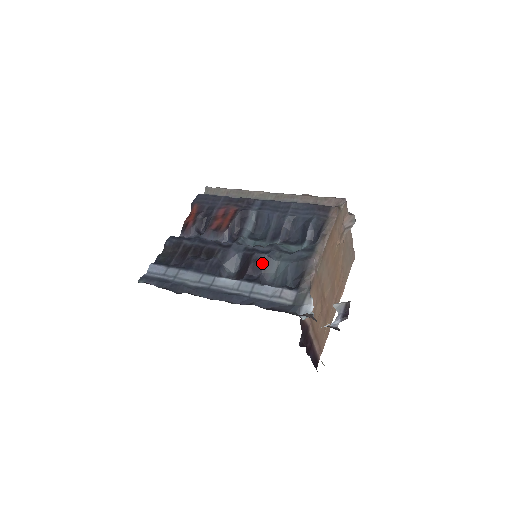
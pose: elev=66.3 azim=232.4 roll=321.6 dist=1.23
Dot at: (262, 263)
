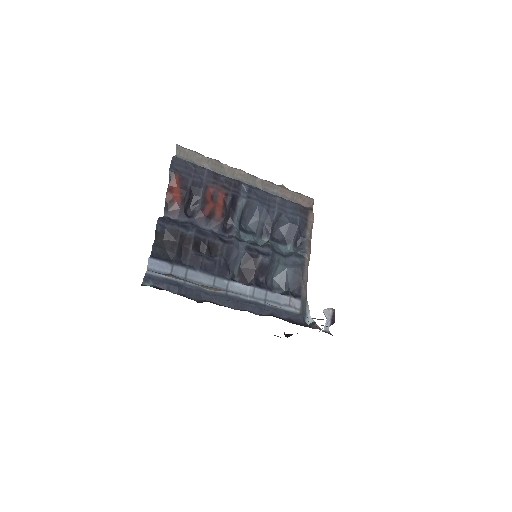
Dot at: (267, 267)
